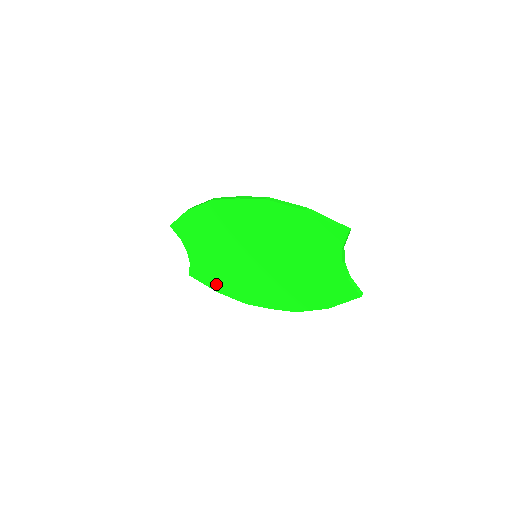
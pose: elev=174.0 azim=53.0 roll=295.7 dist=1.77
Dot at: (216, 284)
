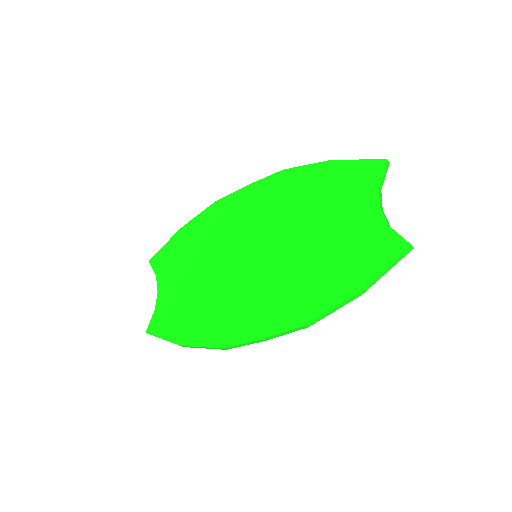
Dot at: (183, 330)
